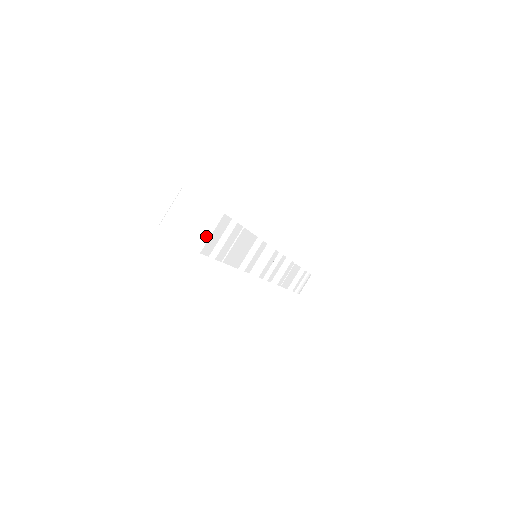
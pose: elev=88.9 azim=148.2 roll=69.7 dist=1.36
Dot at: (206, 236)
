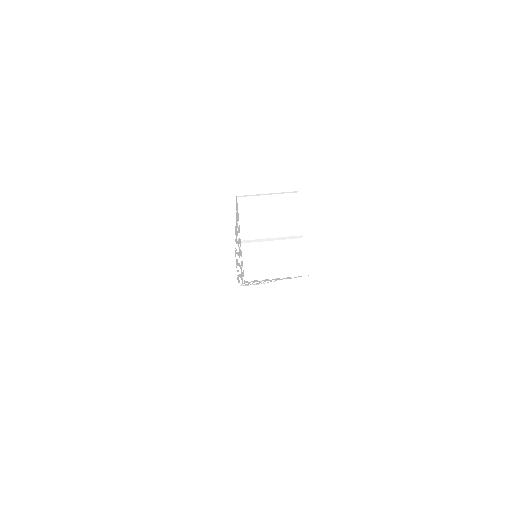
Dot at: (268, 272)
